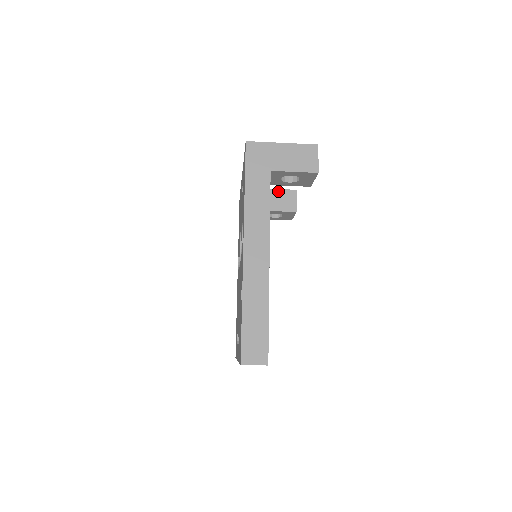
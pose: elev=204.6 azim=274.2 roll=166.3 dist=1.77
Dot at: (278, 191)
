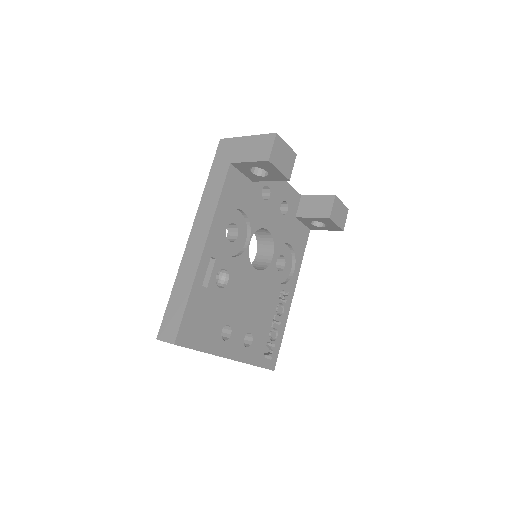
Dot at: (317, 197)
